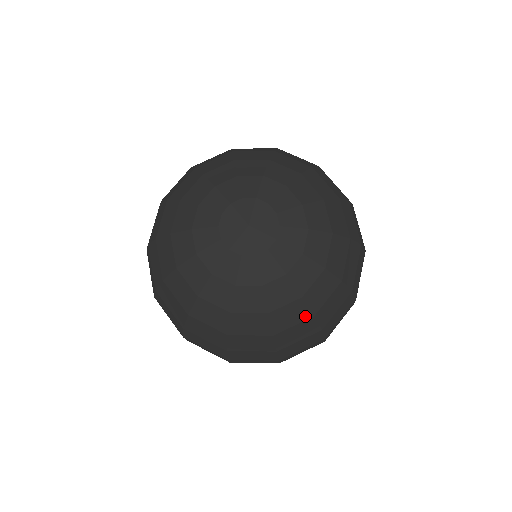
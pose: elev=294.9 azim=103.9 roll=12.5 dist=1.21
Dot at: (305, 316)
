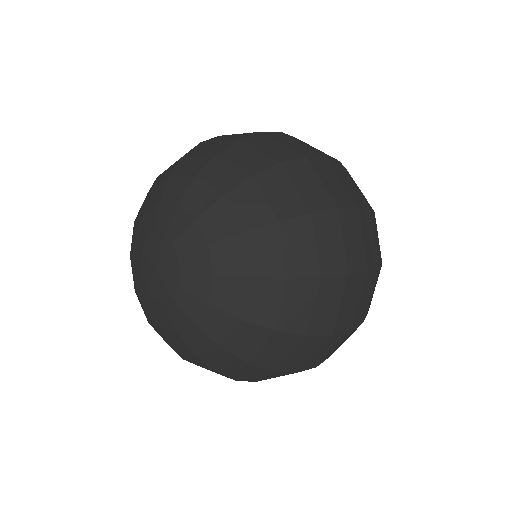
Dot at: (206, 366)
